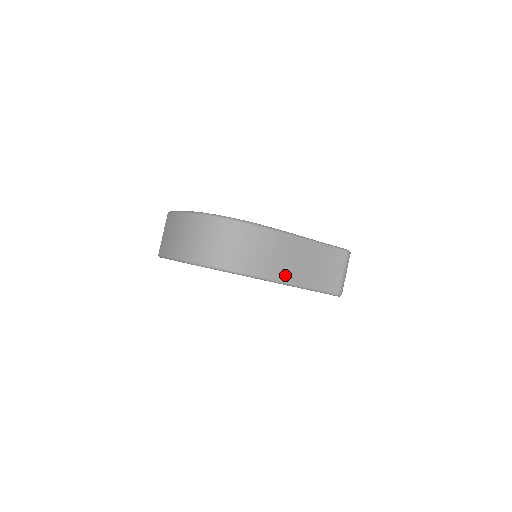
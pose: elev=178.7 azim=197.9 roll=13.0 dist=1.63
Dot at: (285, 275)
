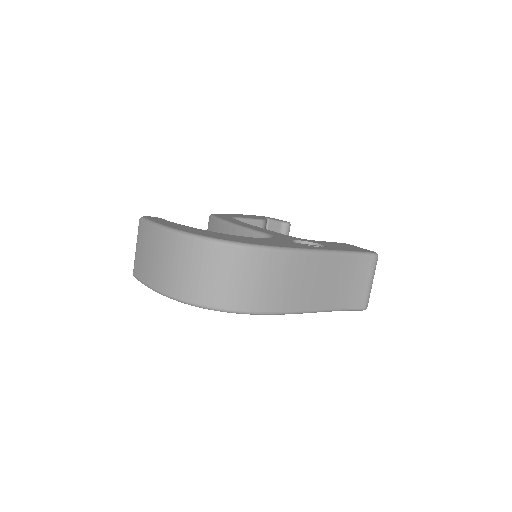
Dot at: (302, 303)
